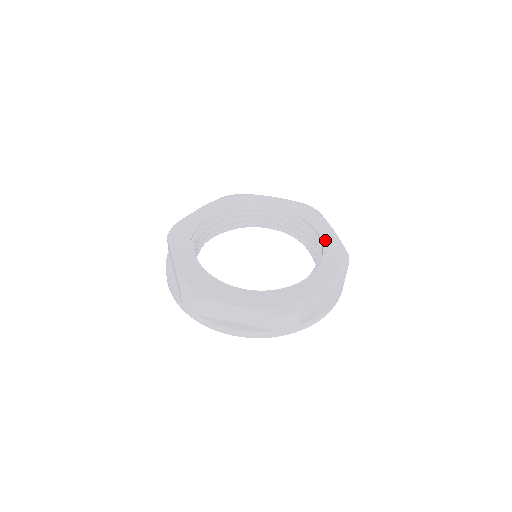
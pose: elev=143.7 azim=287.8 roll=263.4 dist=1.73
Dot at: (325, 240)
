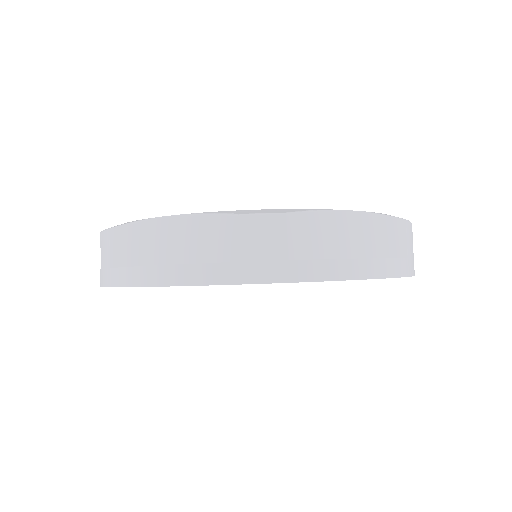
Dot at: occluded
